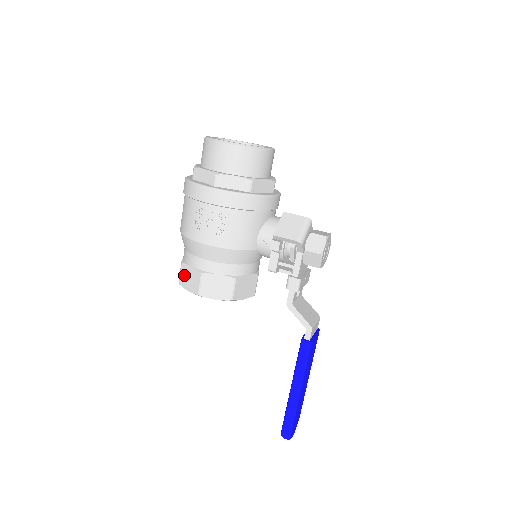
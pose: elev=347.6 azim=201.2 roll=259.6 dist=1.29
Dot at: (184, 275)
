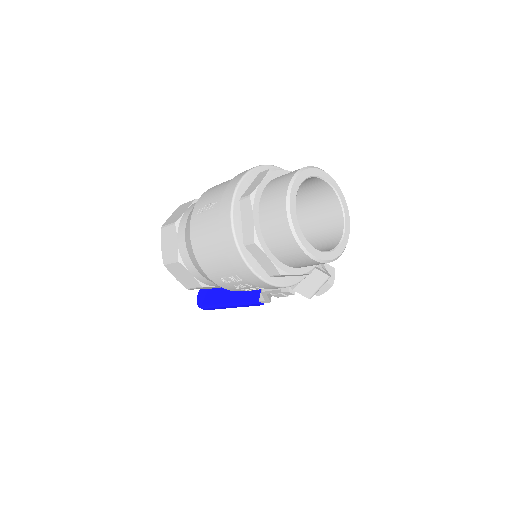
Dot at: (176, 269)
